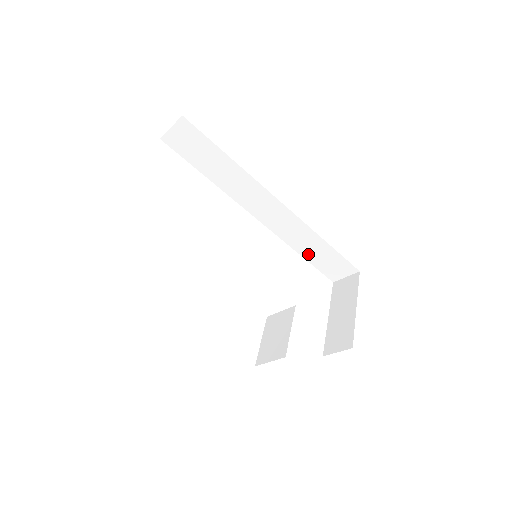
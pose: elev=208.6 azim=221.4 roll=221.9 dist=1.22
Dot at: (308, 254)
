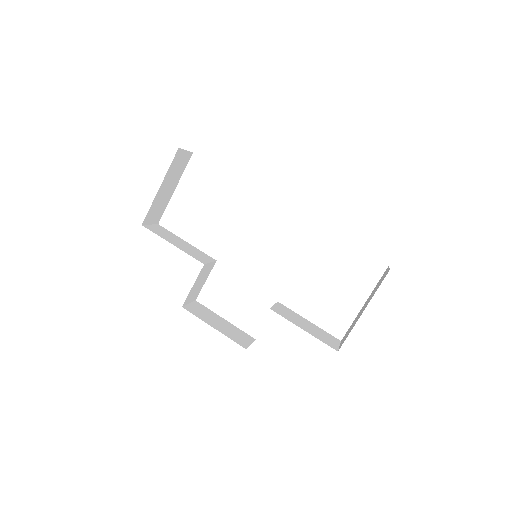
Dot at: occluded
